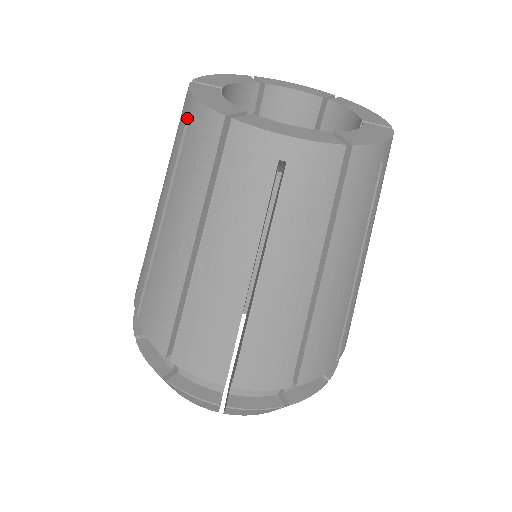
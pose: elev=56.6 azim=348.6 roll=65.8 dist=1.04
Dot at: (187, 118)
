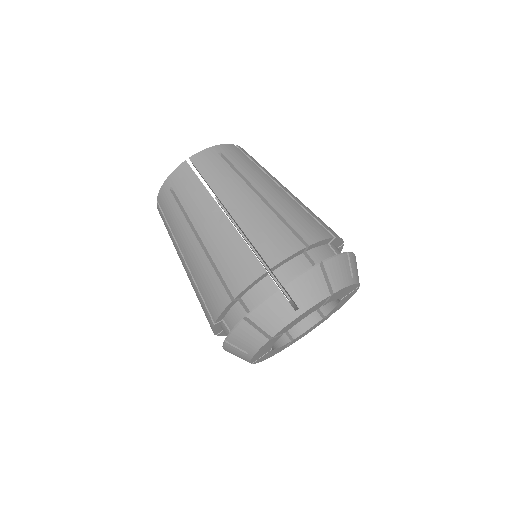
Dot at: (170, 190)
